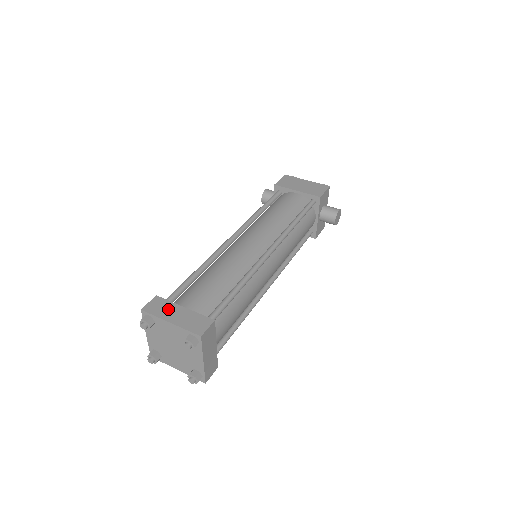
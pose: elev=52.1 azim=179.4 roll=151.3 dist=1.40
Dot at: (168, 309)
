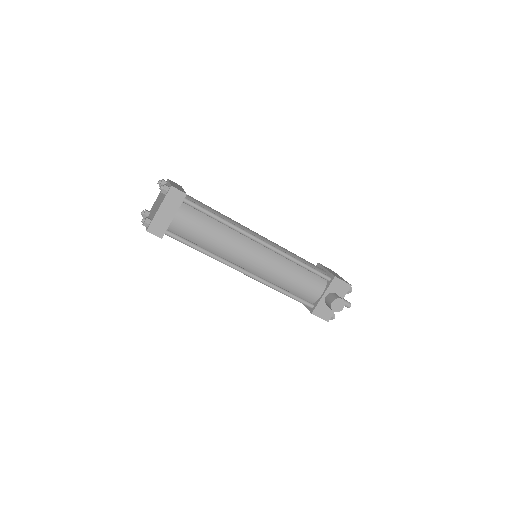
Dot at: (177, 185)
